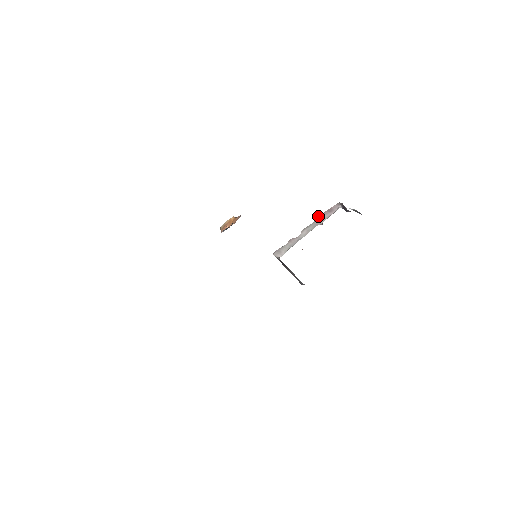
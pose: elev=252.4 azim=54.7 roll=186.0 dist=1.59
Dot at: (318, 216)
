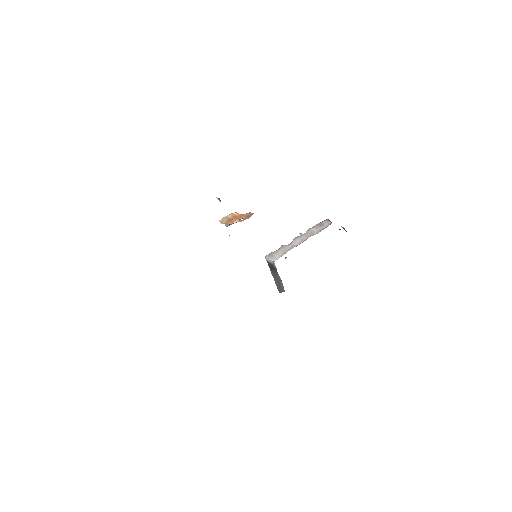
Dot at: (309, 228)
